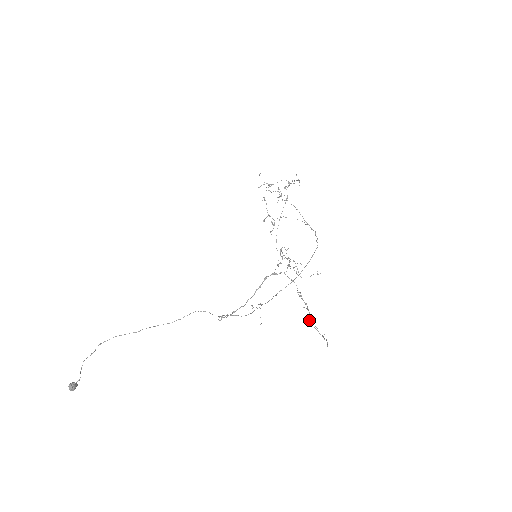
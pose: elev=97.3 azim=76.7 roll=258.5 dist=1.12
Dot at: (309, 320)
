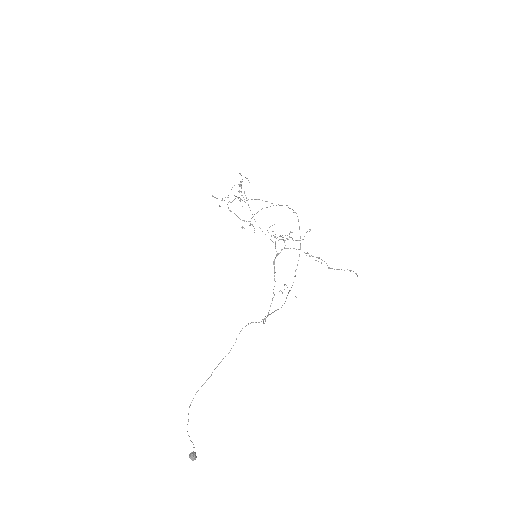
Dot at: (329, 267)
